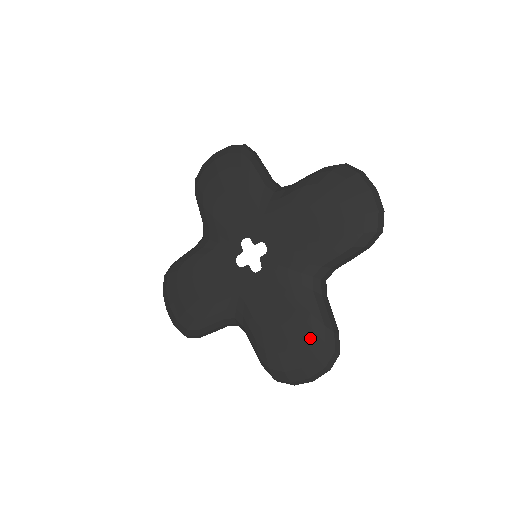
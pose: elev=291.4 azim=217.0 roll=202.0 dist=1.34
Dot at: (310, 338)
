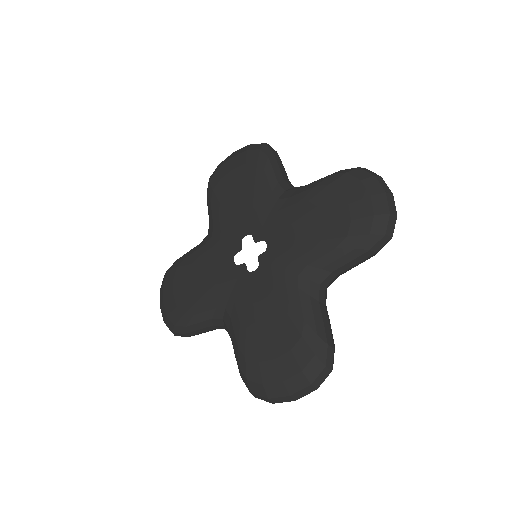
Dot at: (339, 186)
